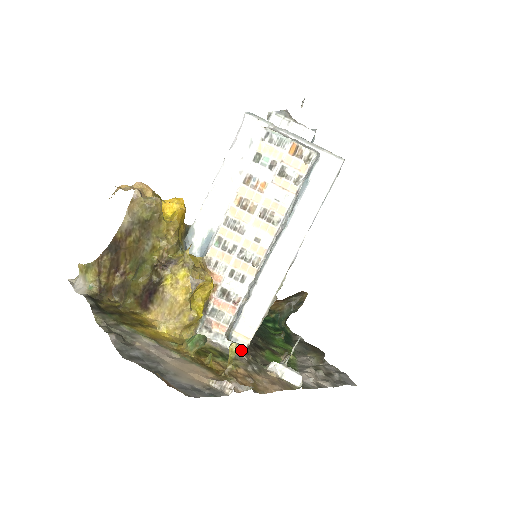
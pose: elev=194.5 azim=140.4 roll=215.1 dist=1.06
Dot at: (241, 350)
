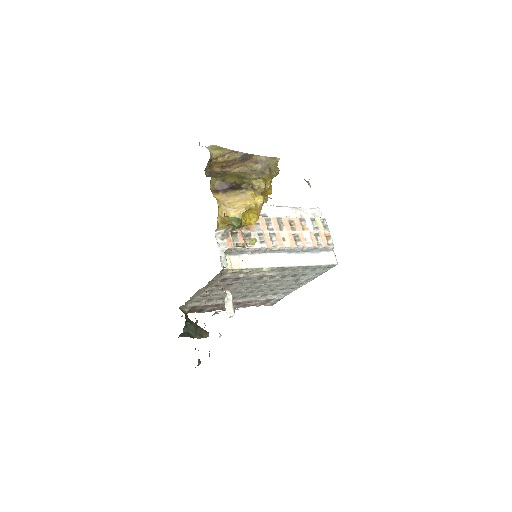
Dot at: (225, 264)
